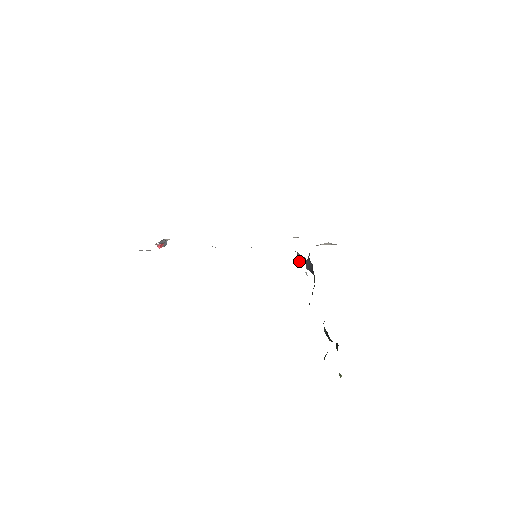
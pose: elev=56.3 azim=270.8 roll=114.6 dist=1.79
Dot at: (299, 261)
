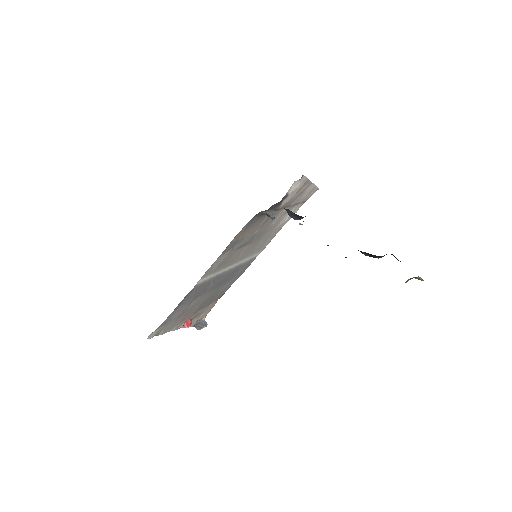
Dot at: (273, 218)
